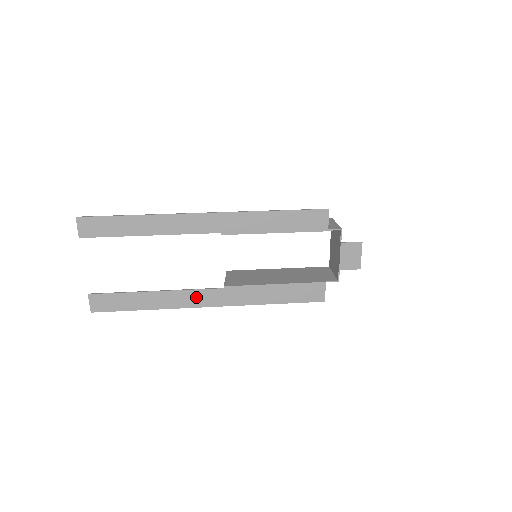
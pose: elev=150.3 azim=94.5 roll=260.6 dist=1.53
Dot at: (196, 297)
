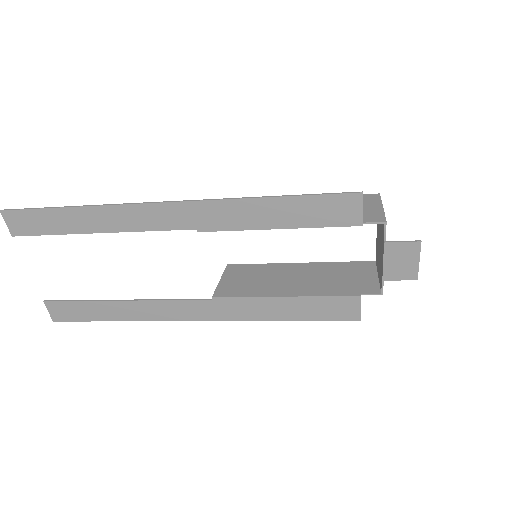
Dot at: (177, 309)
